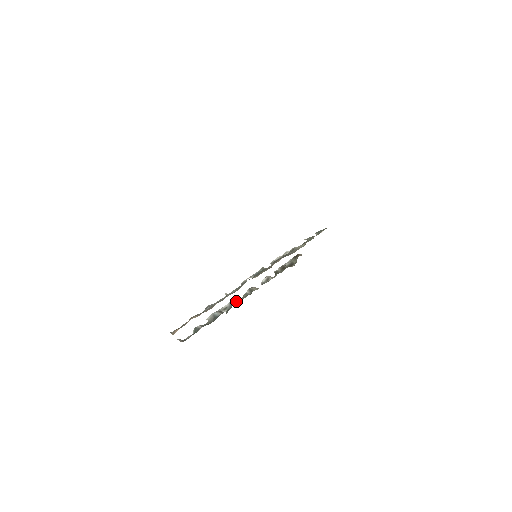
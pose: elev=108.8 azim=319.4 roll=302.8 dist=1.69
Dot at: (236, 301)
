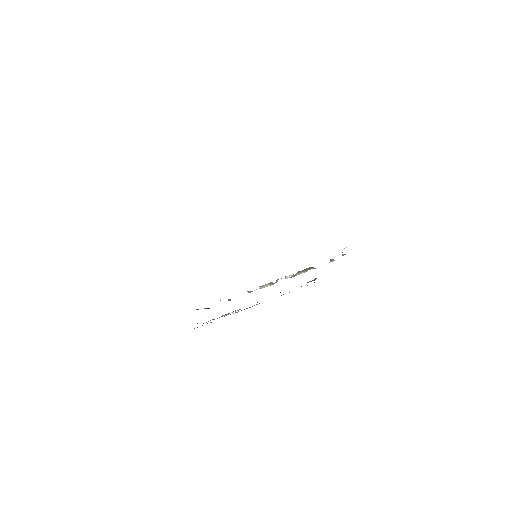
Dot at: occluded
